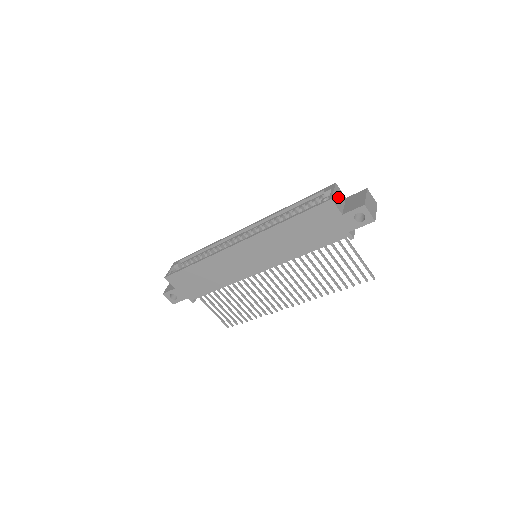
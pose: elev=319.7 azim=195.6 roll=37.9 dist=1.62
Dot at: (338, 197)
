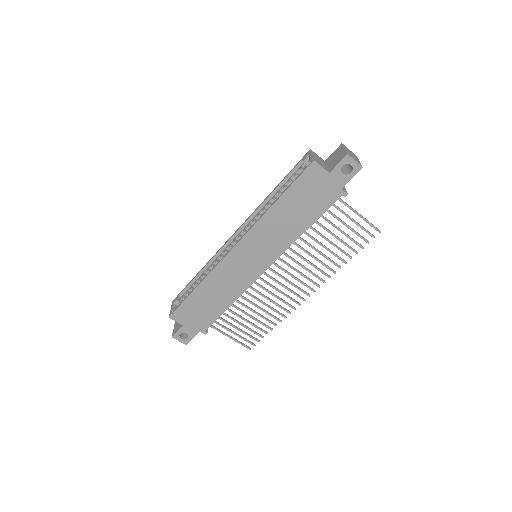
Dot at: (318, 160)
